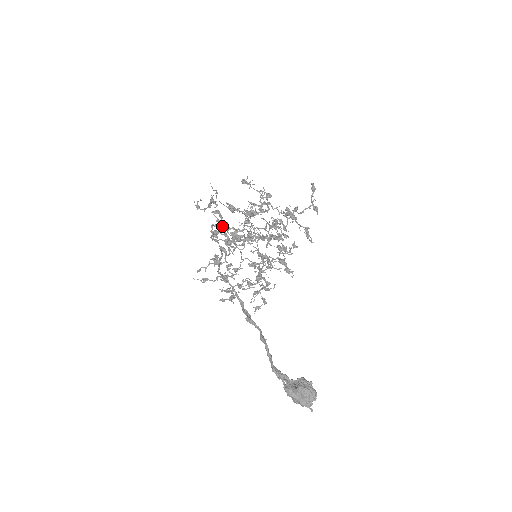
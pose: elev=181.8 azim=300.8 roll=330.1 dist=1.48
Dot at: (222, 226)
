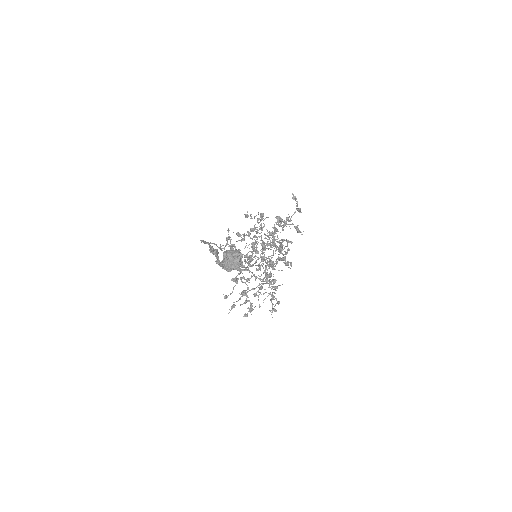
Dot at: occluded
